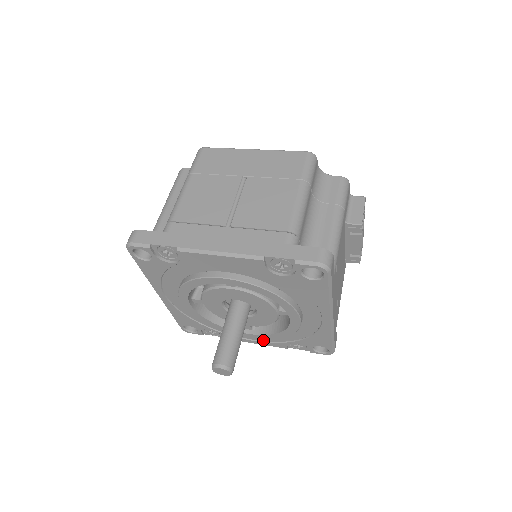
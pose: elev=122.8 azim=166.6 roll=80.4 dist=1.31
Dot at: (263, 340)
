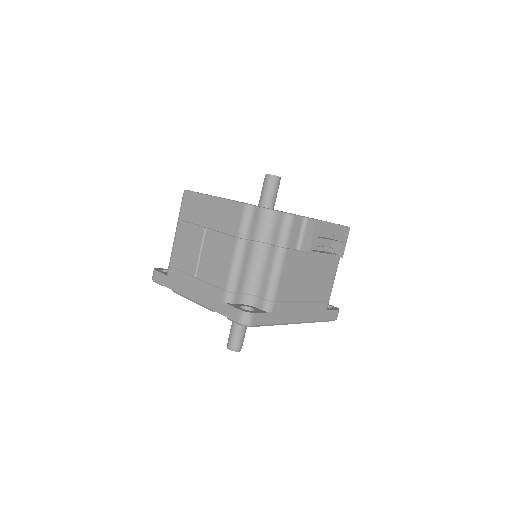
Dot at: occluded
